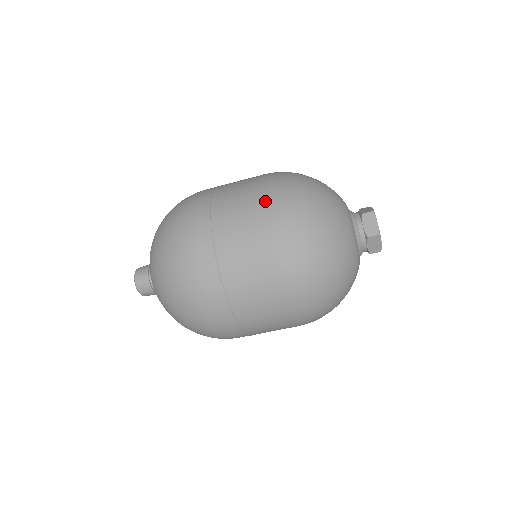
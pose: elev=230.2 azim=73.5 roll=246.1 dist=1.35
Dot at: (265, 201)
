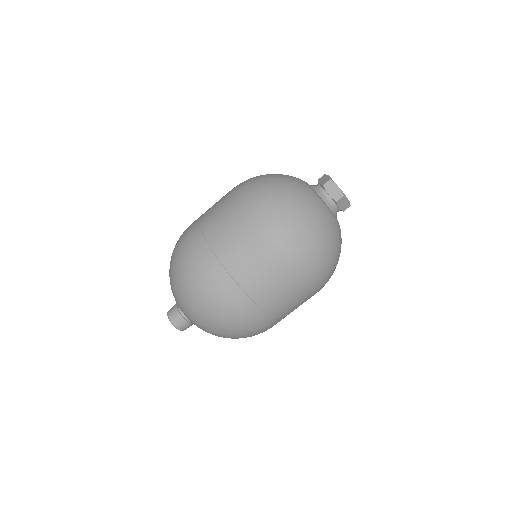
Dot at: occluded
